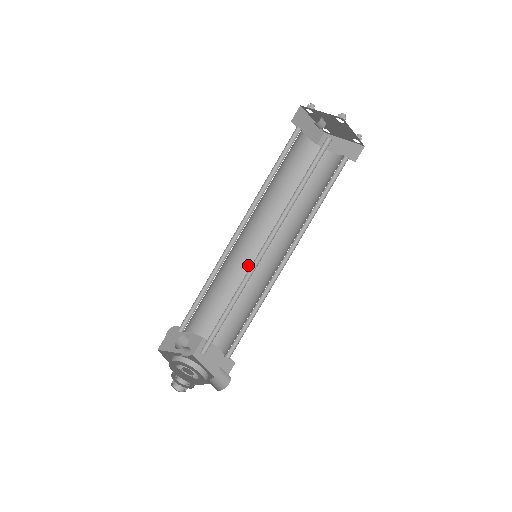
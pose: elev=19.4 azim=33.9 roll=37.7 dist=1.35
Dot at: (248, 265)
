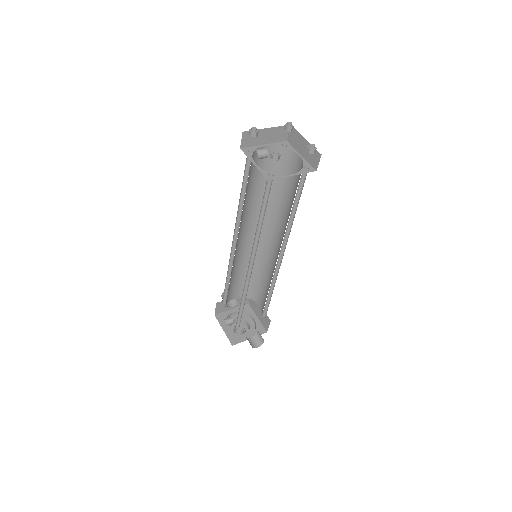
Dot at: (260, 251)
